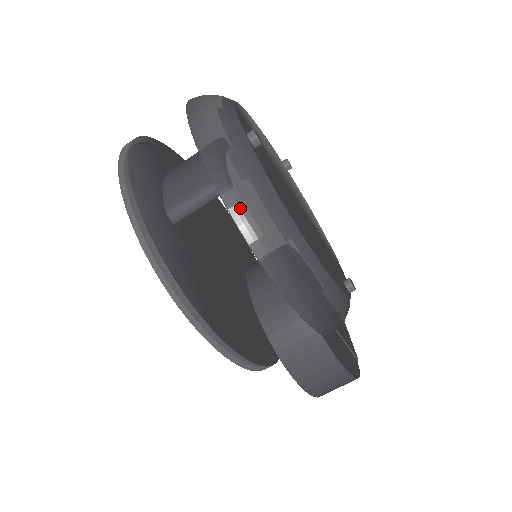
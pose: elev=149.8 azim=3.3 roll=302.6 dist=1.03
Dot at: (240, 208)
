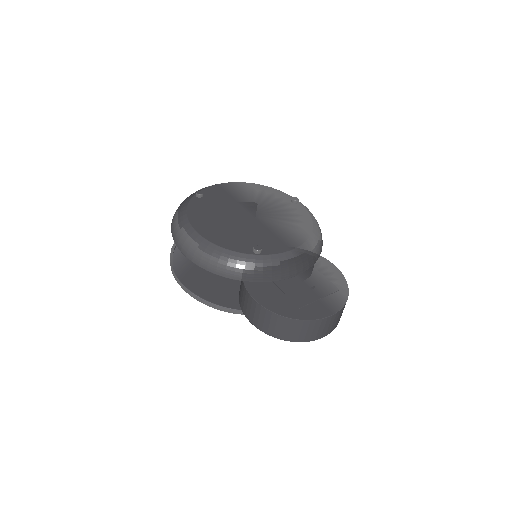
Dot at: (172, 222)
